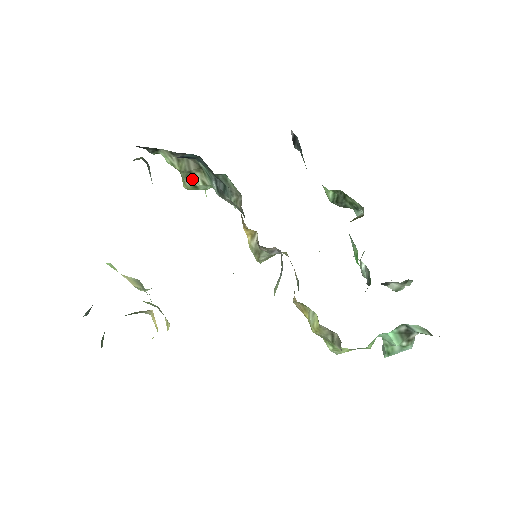
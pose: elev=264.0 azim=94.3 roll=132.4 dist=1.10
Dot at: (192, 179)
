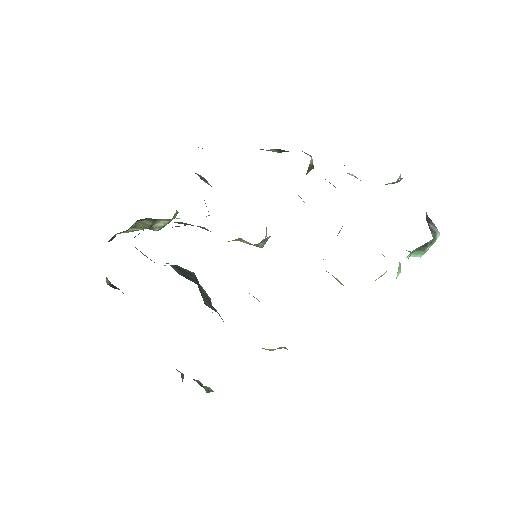
Dot at: (158, 225)
